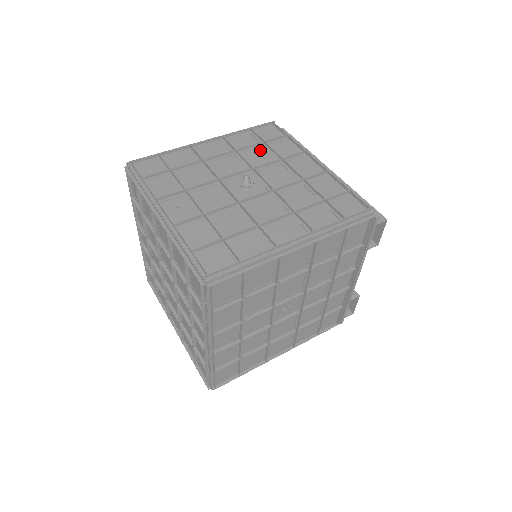
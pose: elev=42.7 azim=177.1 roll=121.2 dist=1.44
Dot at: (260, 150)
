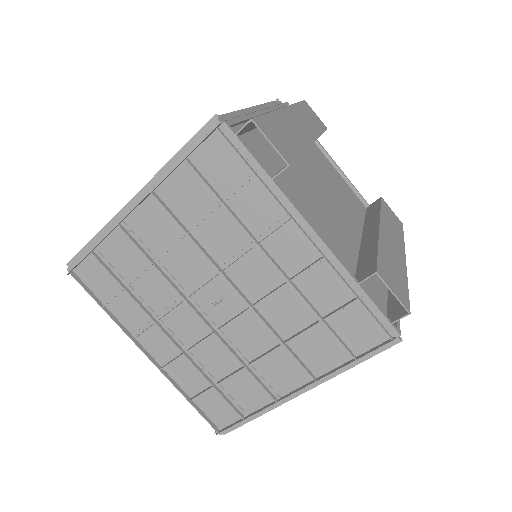
Dot at: occluded
